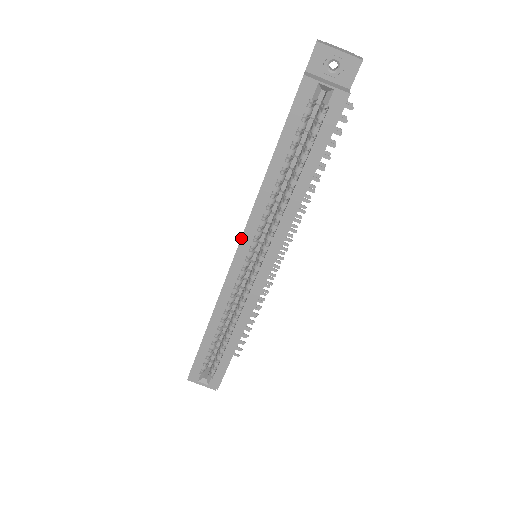
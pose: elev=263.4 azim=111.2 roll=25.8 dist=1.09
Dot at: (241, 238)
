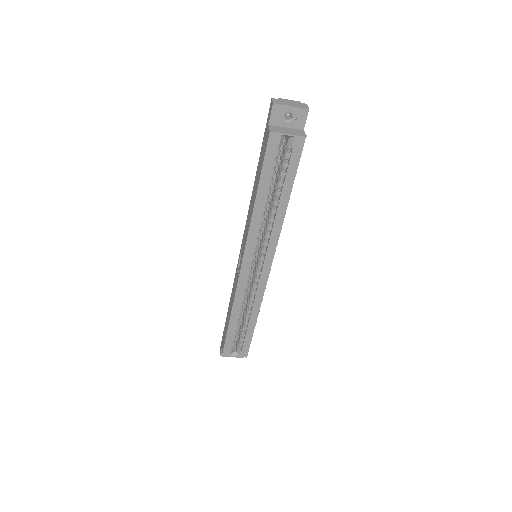
Dot at: (245, 249)
